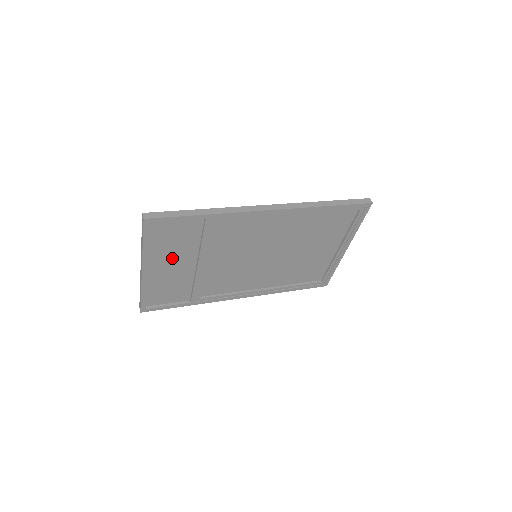
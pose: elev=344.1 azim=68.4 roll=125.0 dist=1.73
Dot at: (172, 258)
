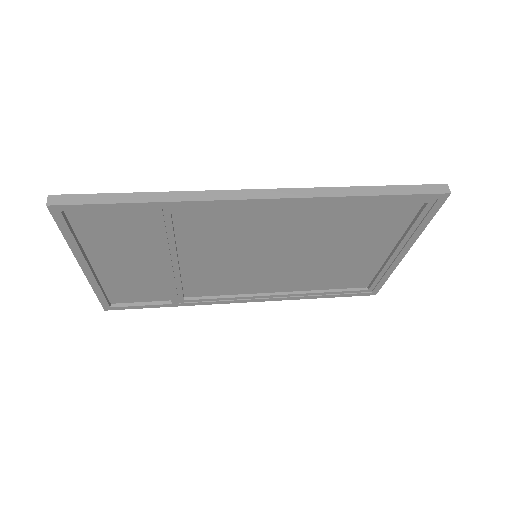
Dot at: (123, 254)
